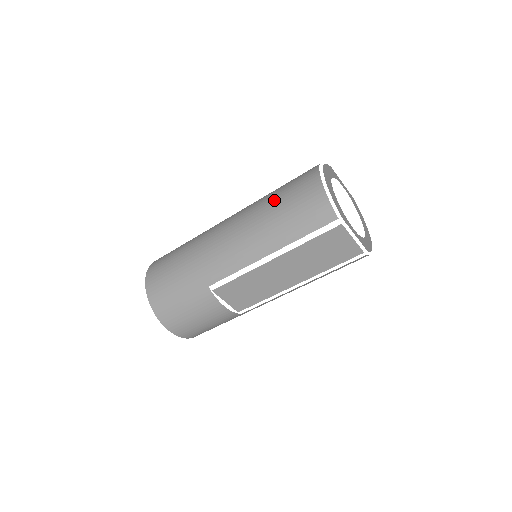
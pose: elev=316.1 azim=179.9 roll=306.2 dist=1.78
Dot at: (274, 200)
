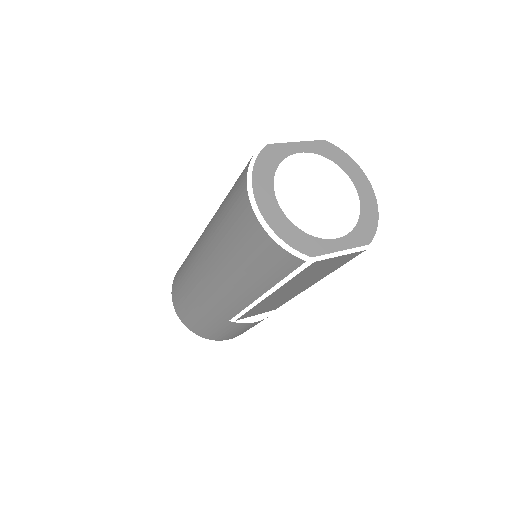
Dot at: (226, 240)
